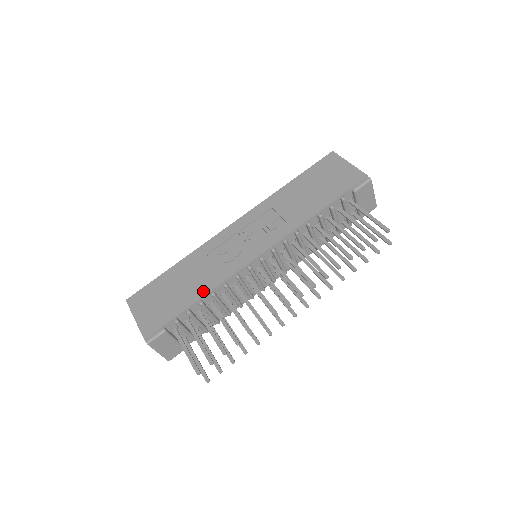
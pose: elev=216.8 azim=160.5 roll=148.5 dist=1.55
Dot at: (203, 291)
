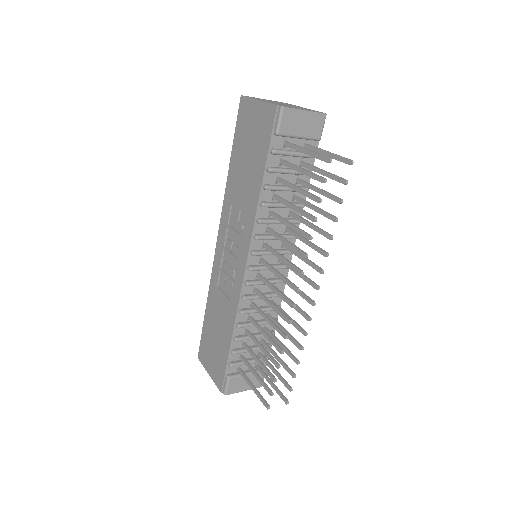
Dot at: (230, 328)
